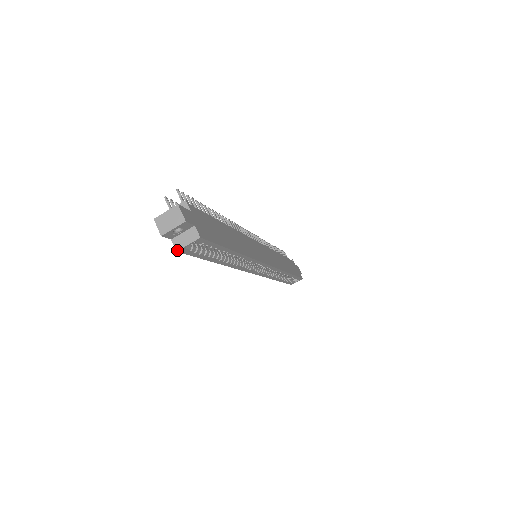
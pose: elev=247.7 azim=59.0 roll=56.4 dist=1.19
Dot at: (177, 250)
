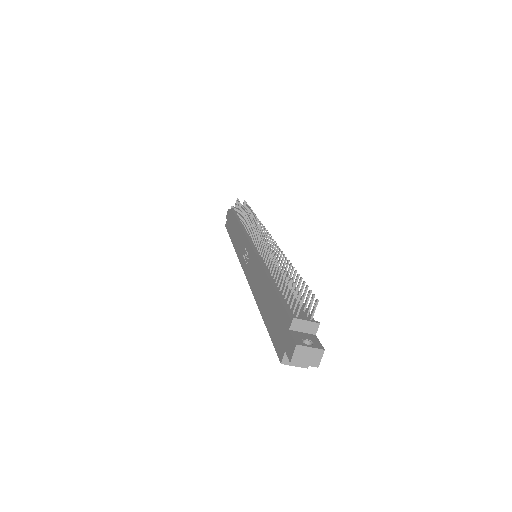
Dot at: (282, 363)
